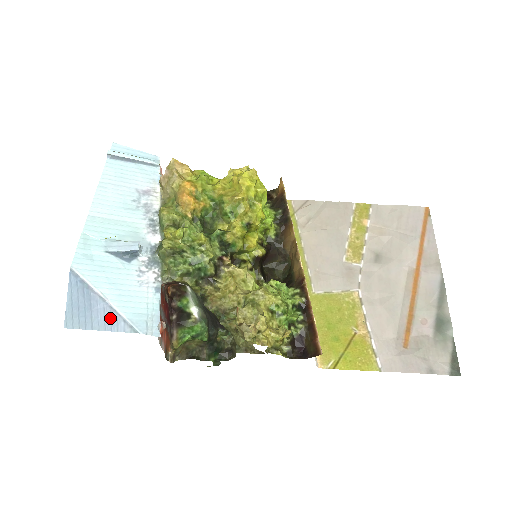
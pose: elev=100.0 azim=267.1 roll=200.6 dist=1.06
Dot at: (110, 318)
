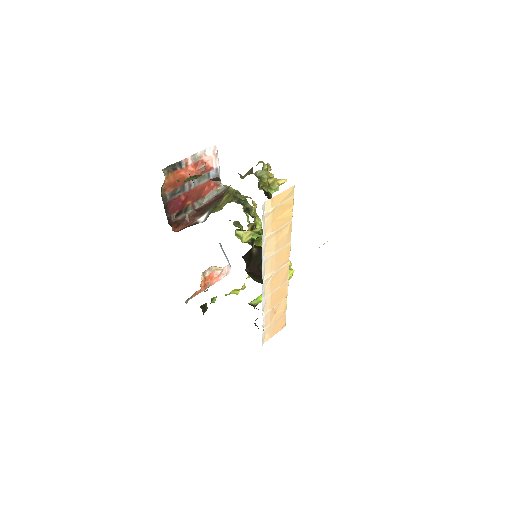
Dot at: occluded
